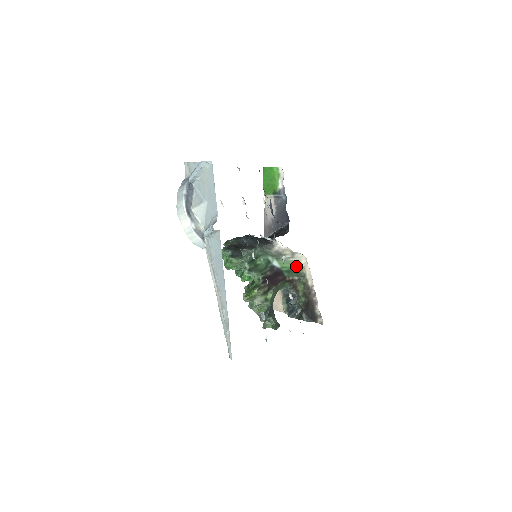
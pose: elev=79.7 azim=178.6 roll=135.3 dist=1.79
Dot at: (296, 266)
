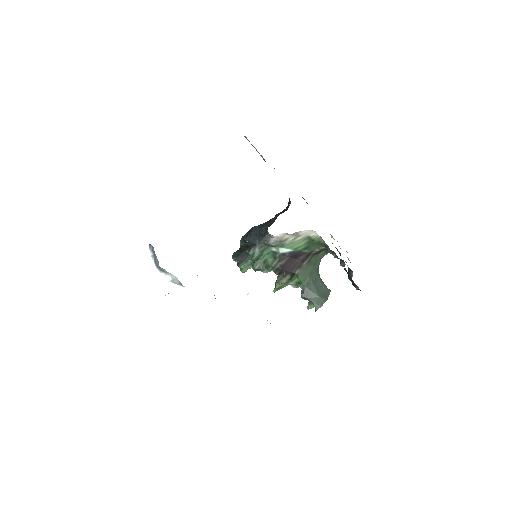
Dot at: (312, 239)
